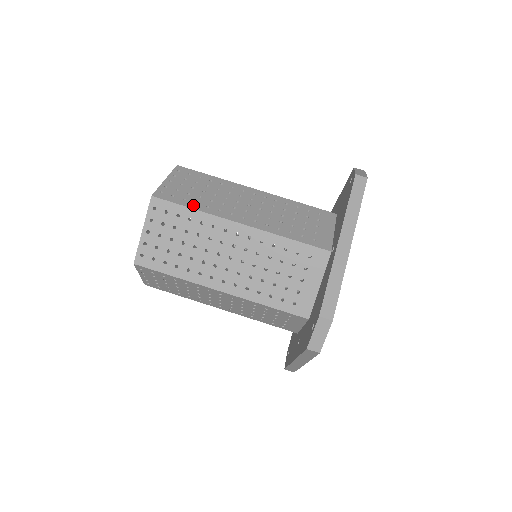
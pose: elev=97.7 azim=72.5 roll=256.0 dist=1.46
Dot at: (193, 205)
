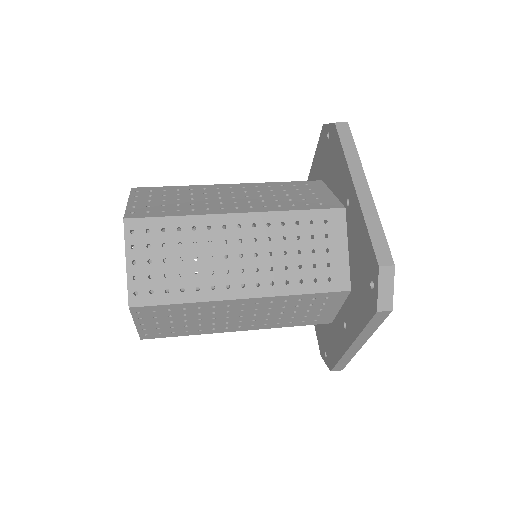
Dot at: (176, 213)
